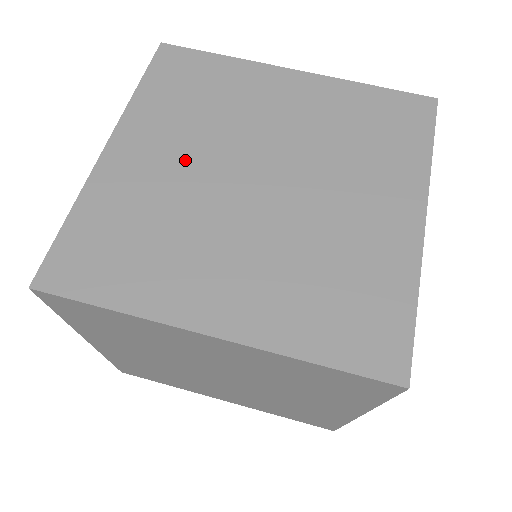
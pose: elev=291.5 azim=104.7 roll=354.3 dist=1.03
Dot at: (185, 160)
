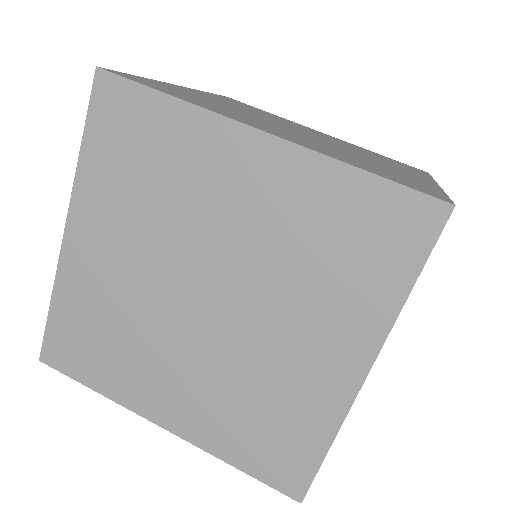
Dot at: (242, 109)
